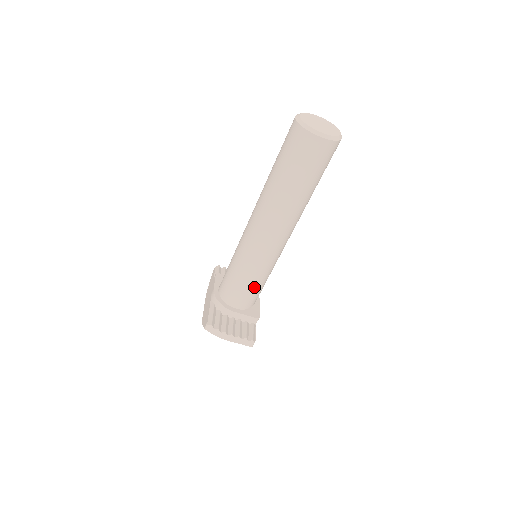
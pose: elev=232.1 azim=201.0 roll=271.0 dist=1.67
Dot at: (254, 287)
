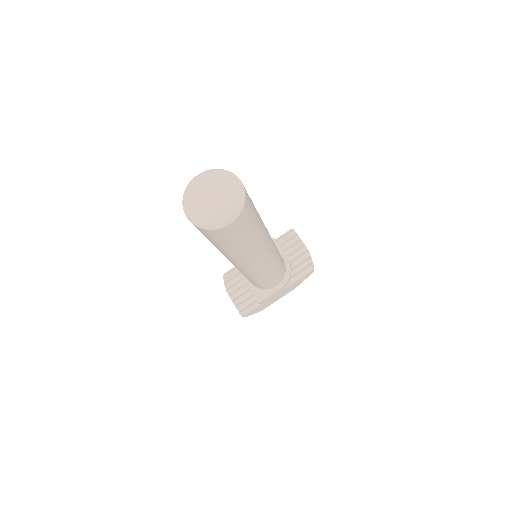
Dot at: (248, 279)
